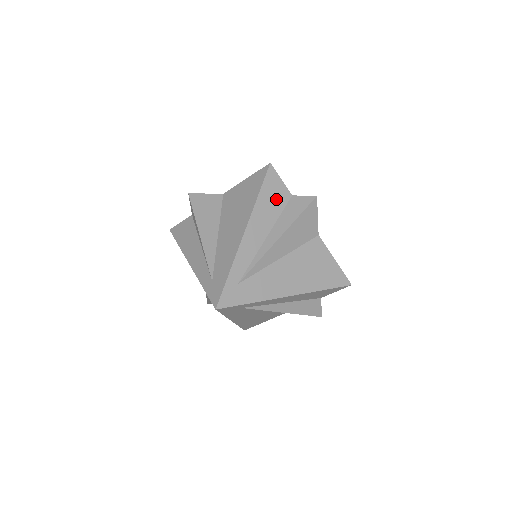
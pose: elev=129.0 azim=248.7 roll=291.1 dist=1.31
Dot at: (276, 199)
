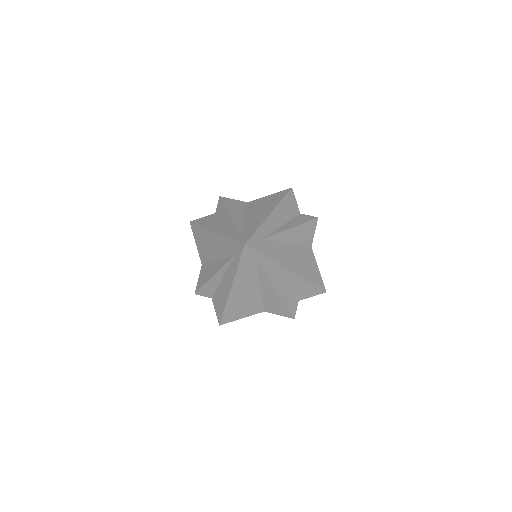
Dot at: (291, 209)
